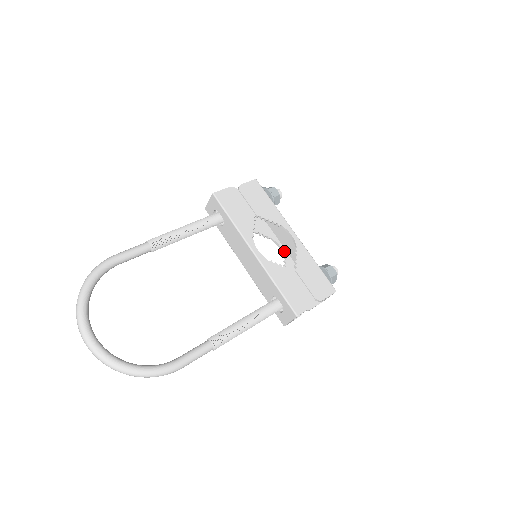
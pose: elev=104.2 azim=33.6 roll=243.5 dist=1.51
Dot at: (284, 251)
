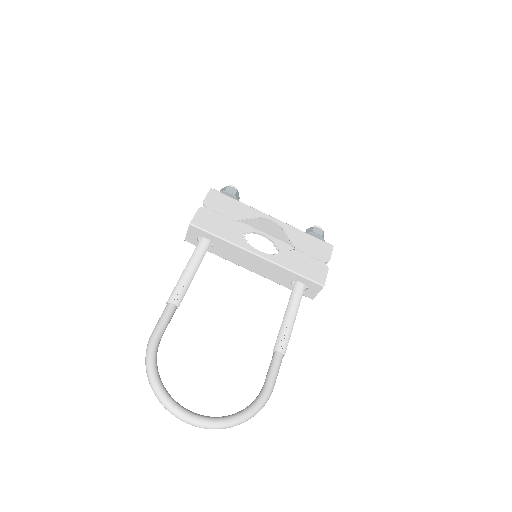
Dot at: (268, 237)
